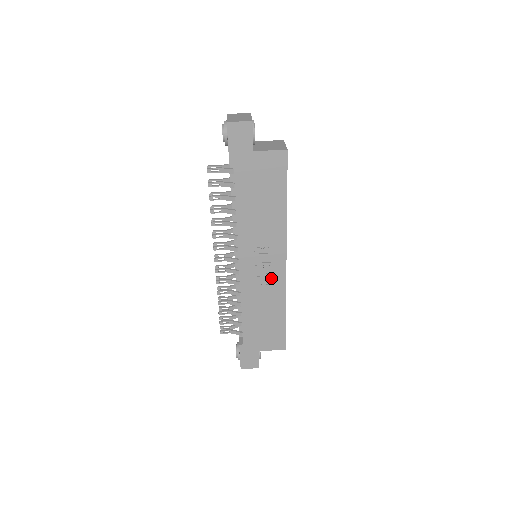
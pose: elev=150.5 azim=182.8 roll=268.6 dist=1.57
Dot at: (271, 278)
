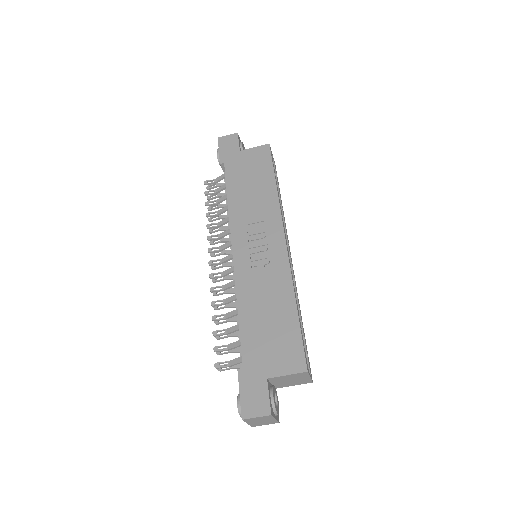
Dot at: (270, 261)
